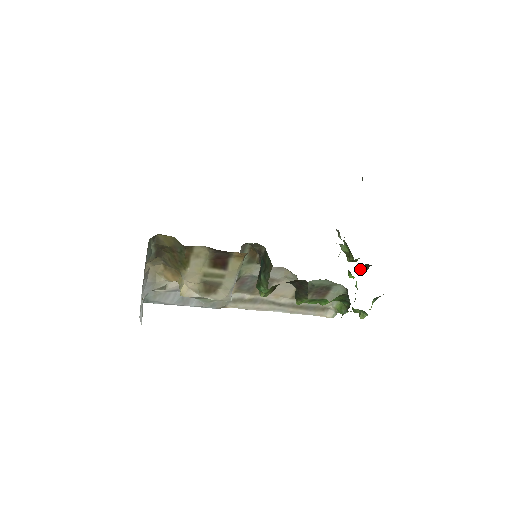
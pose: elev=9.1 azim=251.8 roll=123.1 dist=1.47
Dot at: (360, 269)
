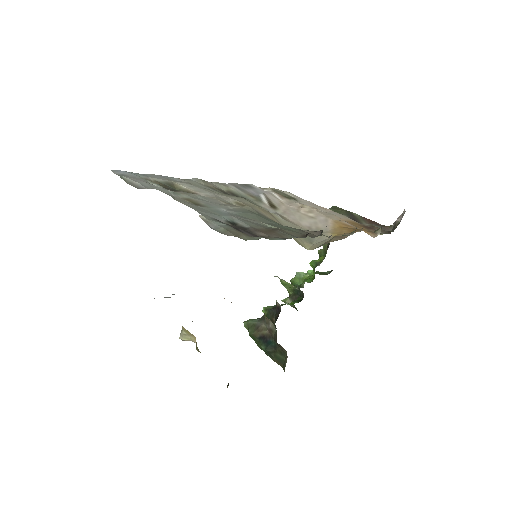
Dot at: occluded
